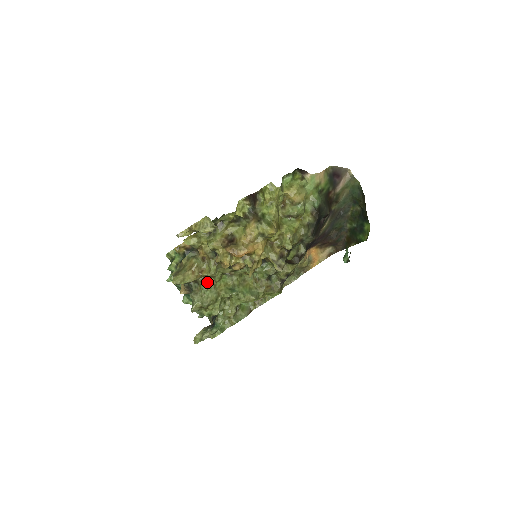
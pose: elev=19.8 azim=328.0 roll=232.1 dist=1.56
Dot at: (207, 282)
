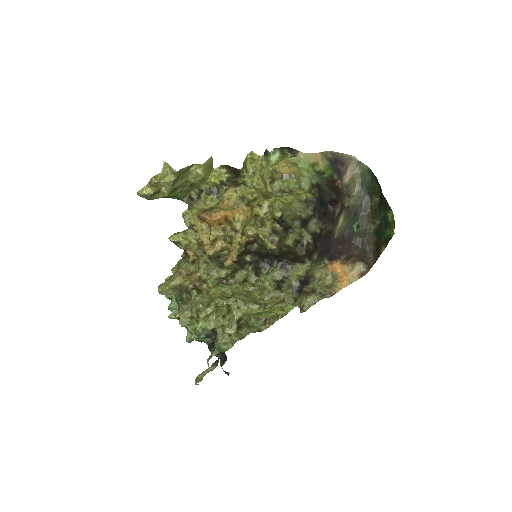
Dot at: (199, 289)
